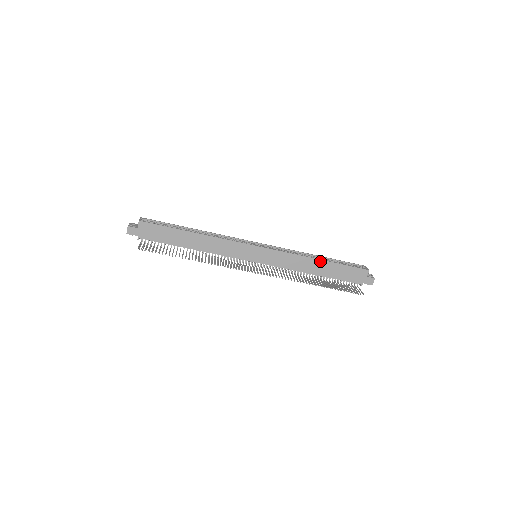
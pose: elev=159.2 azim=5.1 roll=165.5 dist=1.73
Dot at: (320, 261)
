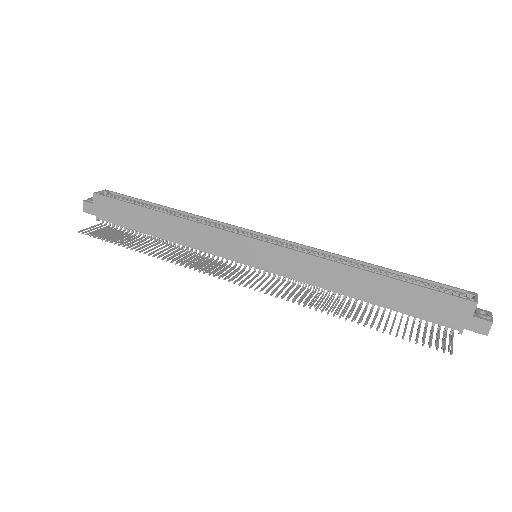
Dot at: (367, 274)
